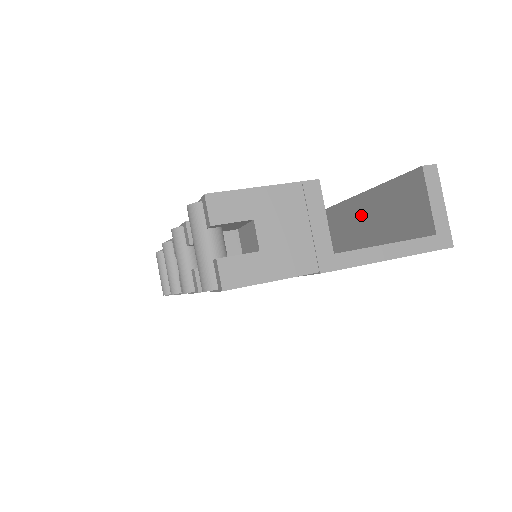
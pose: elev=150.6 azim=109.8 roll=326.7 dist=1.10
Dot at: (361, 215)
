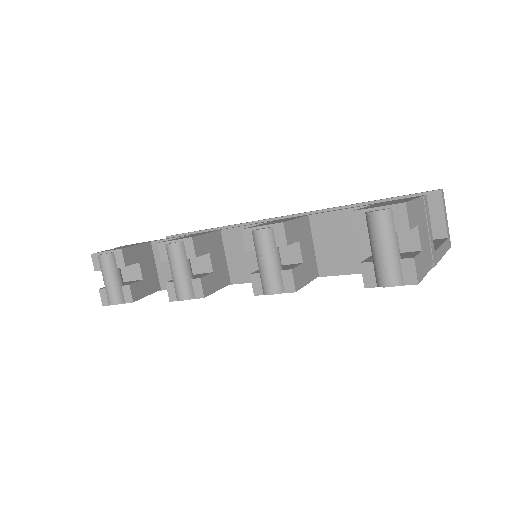
Dot at: occluded
